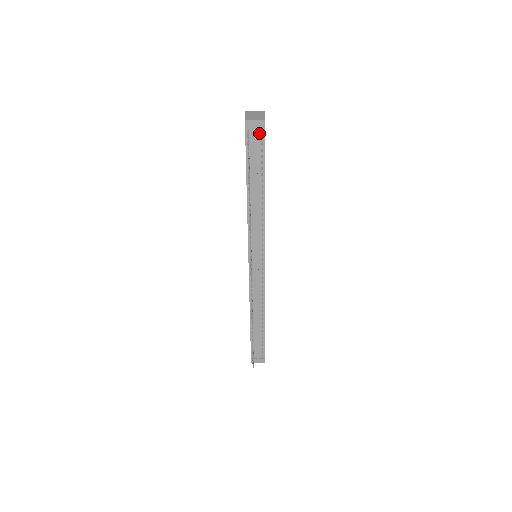
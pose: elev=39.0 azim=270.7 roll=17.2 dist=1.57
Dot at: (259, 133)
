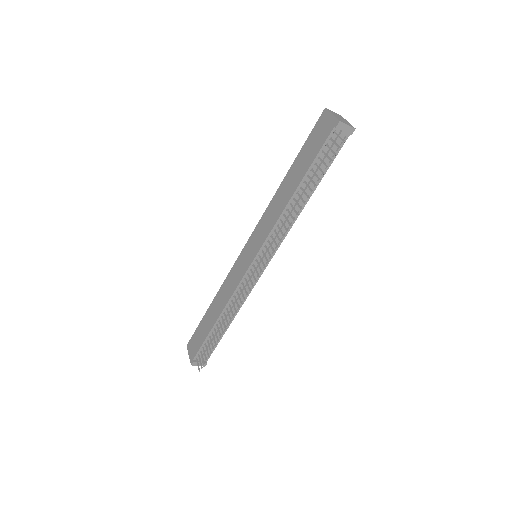
Dot at: occluded
